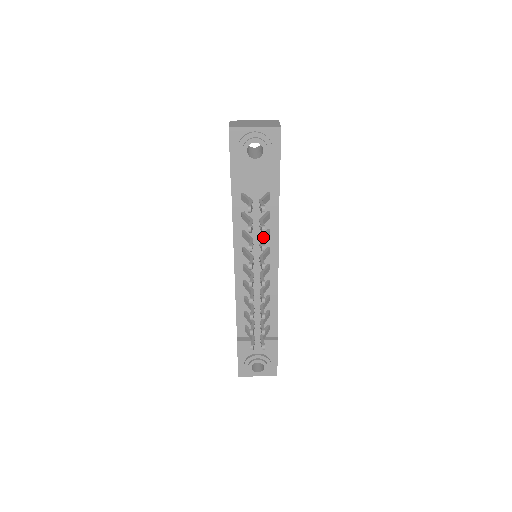
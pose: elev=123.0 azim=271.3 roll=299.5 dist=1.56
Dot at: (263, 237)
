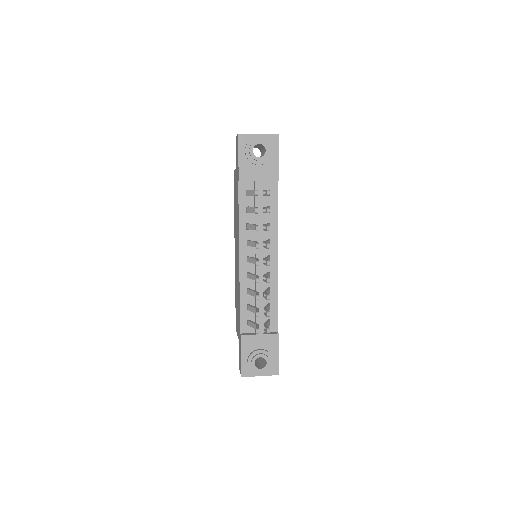
Dot at: (266, 224)
